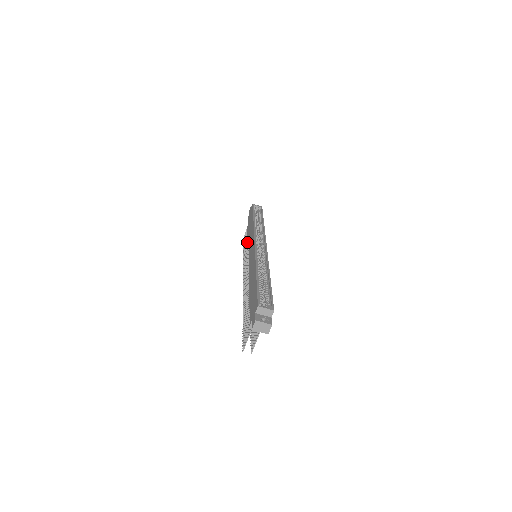
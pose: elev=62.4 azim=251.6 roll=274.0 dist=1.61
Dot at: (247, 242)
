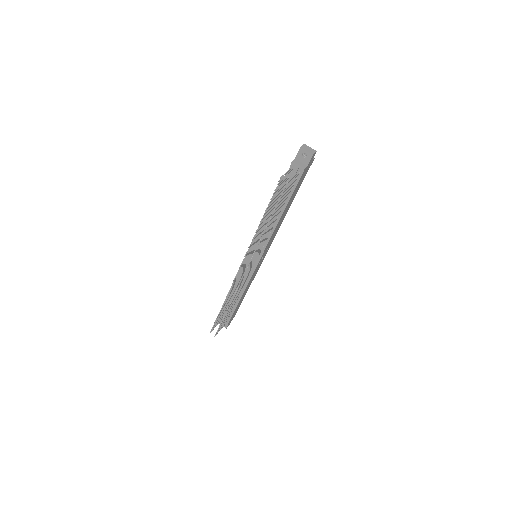
Dot at: (228, 300)
